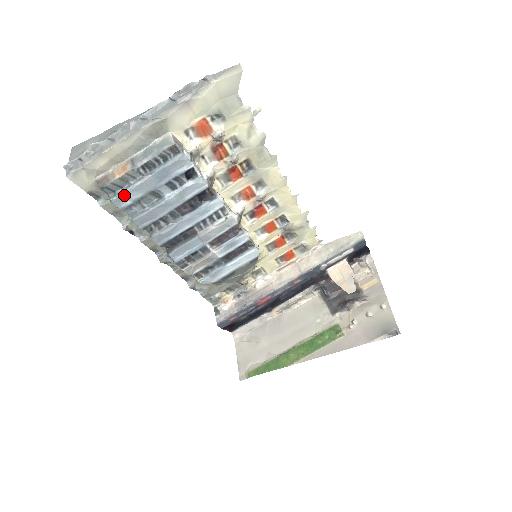
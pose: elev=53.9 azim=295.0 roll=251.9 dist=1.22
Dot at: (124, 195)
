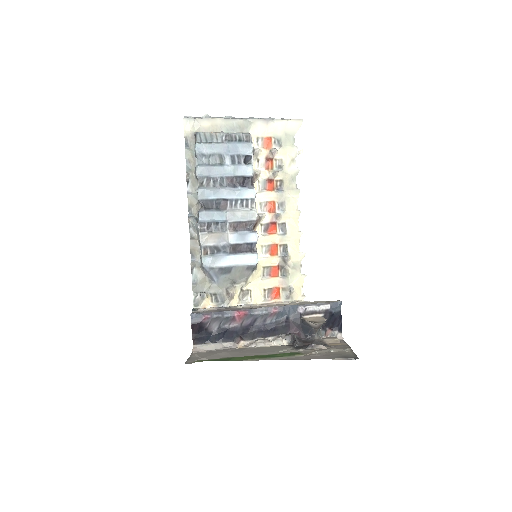
Dot at: (205, 145)
